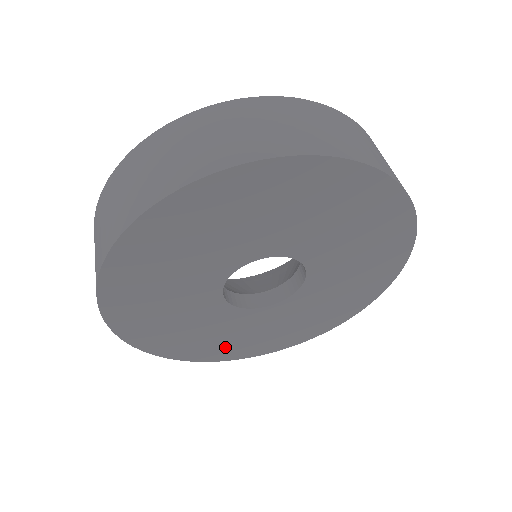
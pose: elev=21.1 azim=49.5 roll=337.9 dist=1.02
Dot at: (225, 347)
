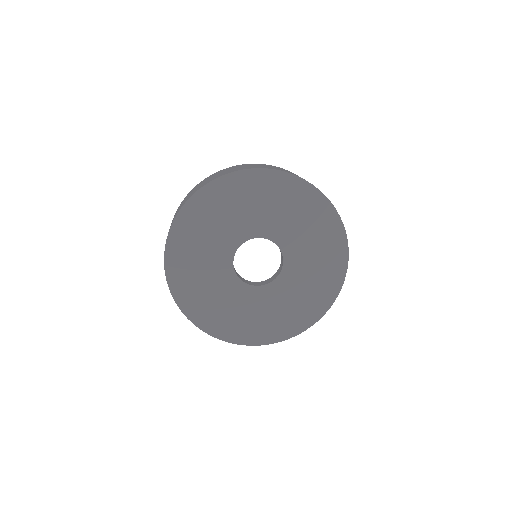
Dot at: (274, 326)
